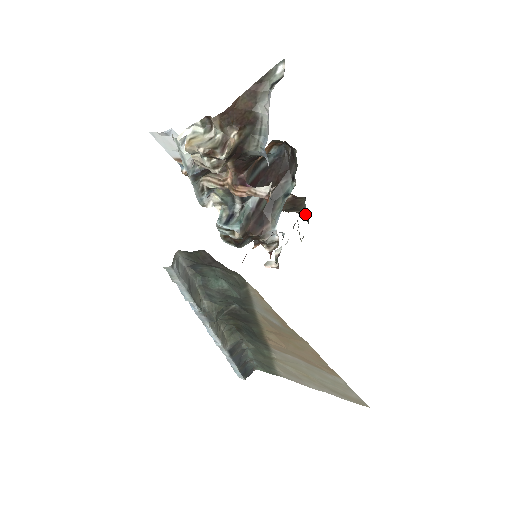
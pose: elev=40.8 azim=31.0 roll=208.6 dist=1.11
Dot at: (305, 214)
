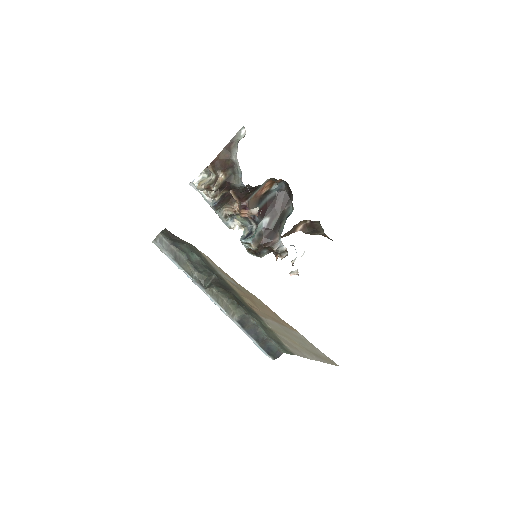
Dot at: (327, 236)
